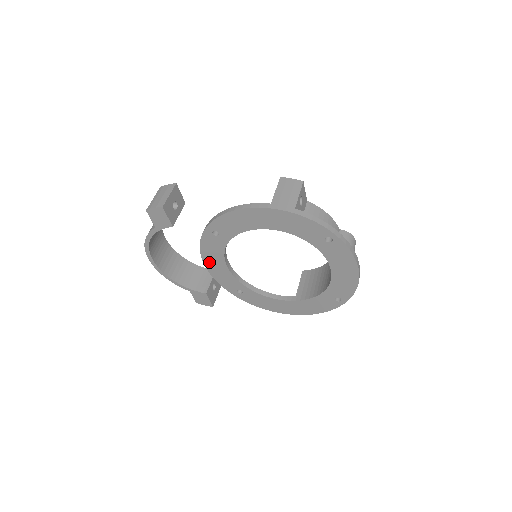
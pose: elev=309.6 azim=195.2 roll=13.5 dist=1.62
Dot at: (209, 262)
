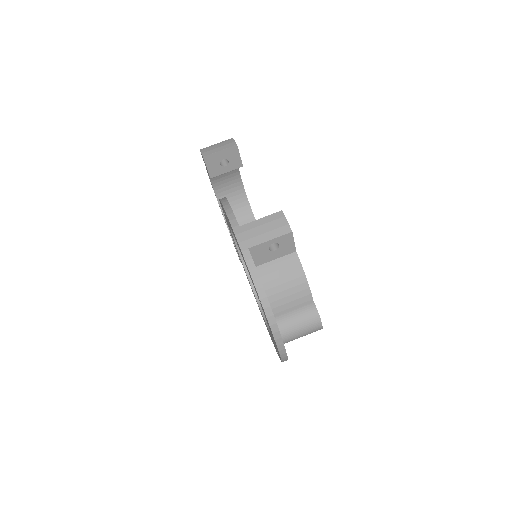
Dot at: occluded
